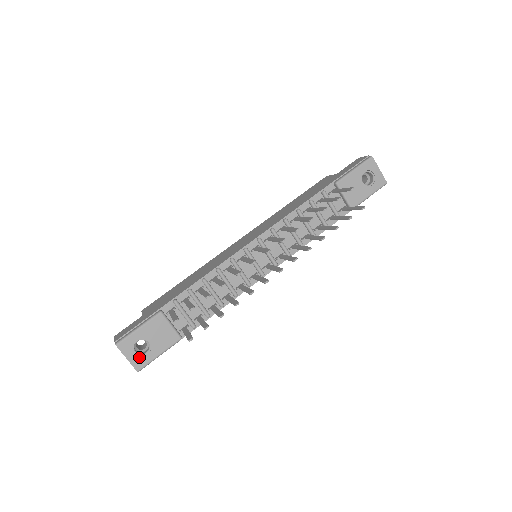
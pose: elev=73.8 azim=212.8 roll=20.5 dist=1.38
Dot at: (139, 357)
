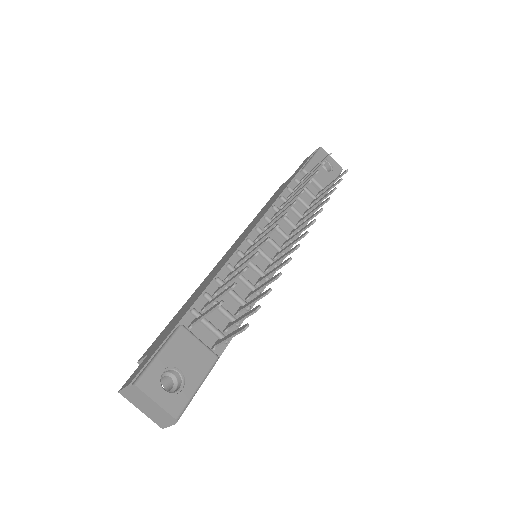
Dot at: (172, 396)
